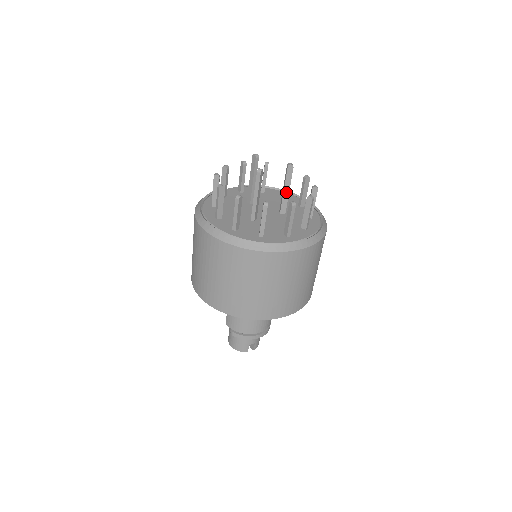
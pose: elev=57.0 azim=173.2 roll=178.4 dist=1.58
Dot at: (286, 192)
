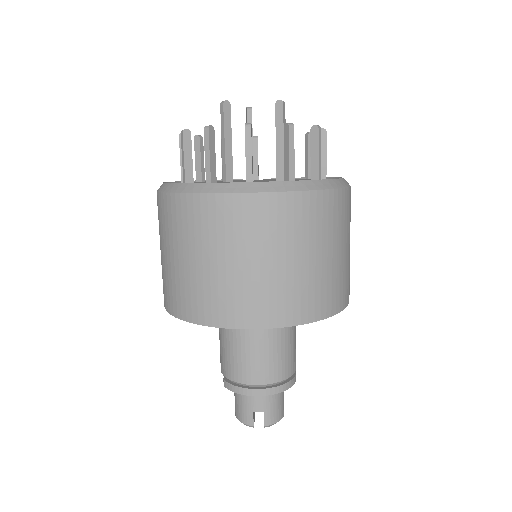
Dot at: (280, 145)
